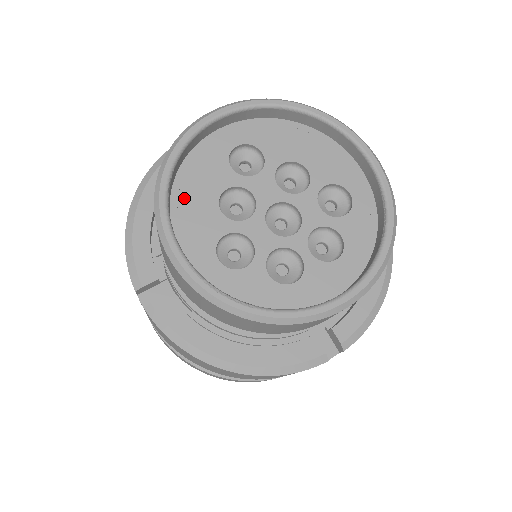
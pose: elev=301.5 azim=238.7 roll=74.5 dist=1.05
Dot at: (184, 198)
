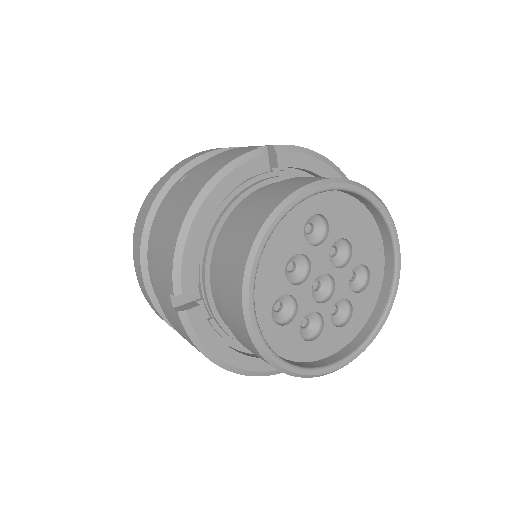
Dot at: (263, 257)
